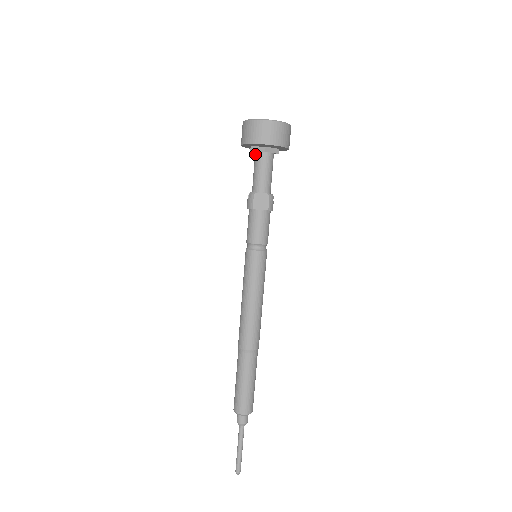
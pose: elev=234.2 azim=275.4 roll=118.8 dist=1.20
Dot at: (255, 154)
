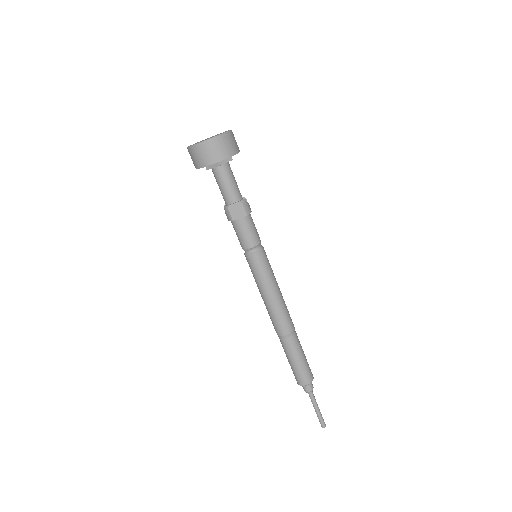
Dot at: (212, 171)
